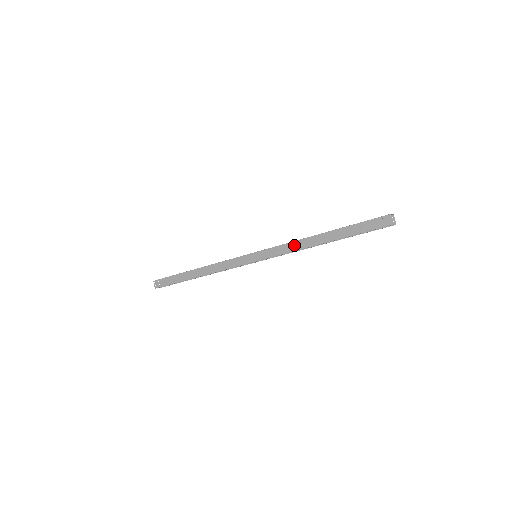
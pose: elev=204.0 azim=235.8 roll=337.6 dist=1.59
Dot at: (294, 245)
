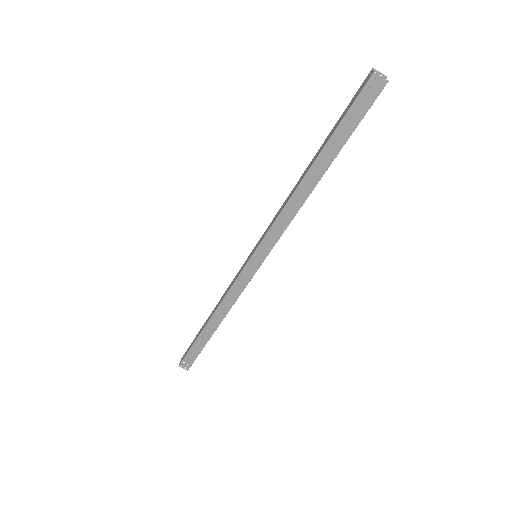
Dot at: (288, 211)
